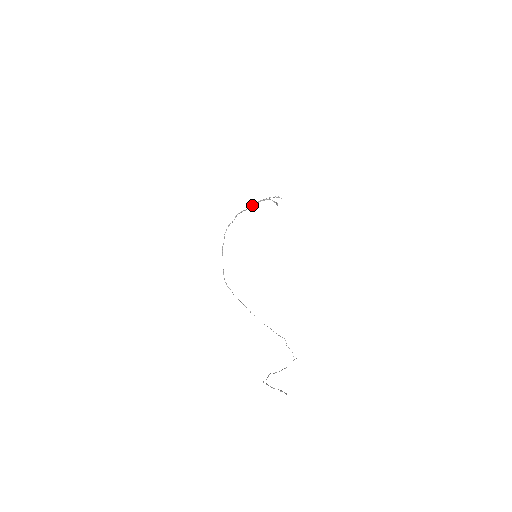
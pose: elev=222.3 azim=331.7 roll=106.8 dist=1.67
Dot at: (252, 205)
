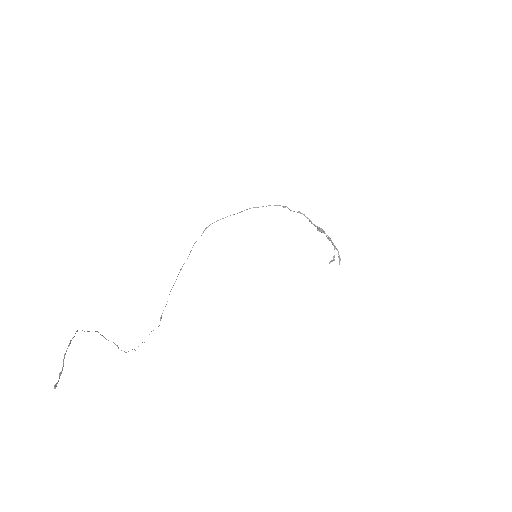
Dot at: occluded
